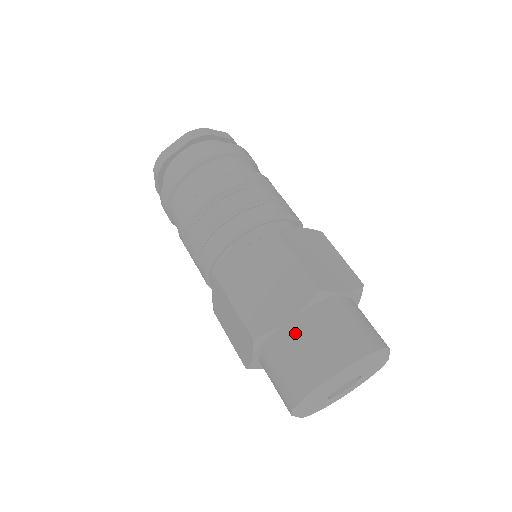
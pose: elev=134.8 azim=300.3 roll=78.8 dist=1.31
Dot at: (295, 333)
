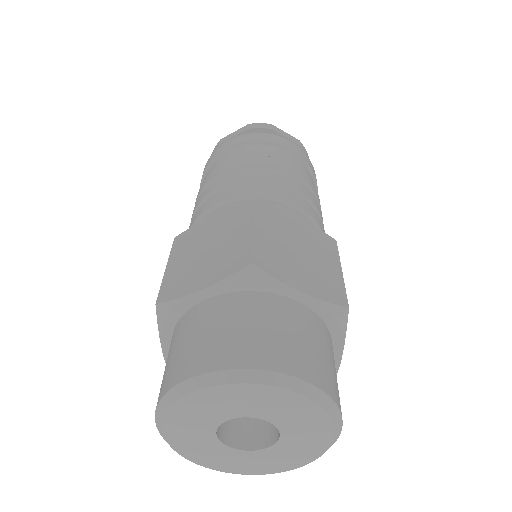
Dot at: (201, 312)
